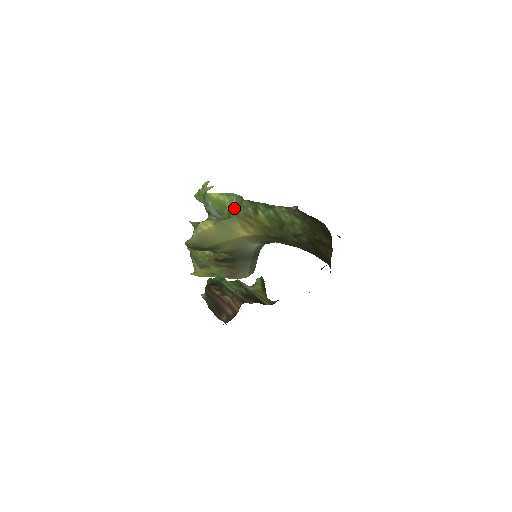
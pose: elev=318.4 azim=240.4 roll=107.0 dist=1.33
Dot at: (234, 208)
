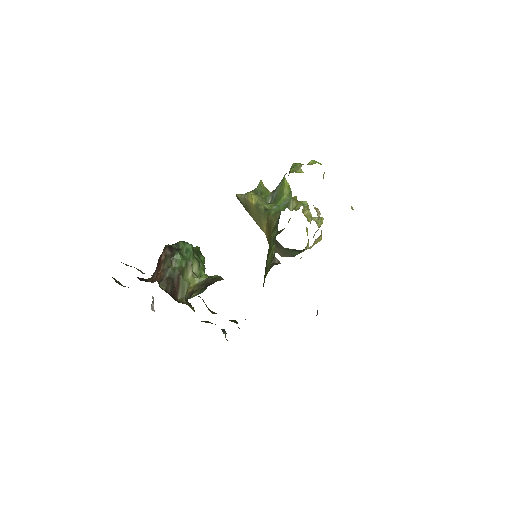
Dot at: (275, 209)
